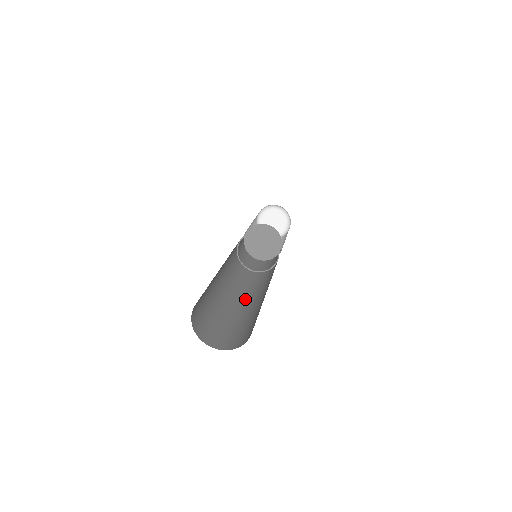
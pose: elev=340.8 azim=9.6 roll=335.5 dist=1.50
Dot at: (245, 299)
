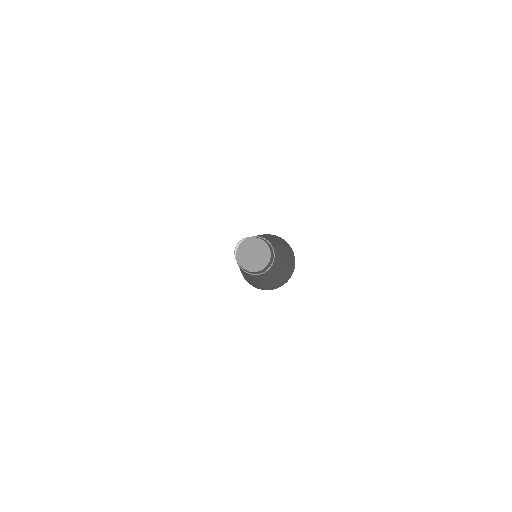
Dot at: occluded
